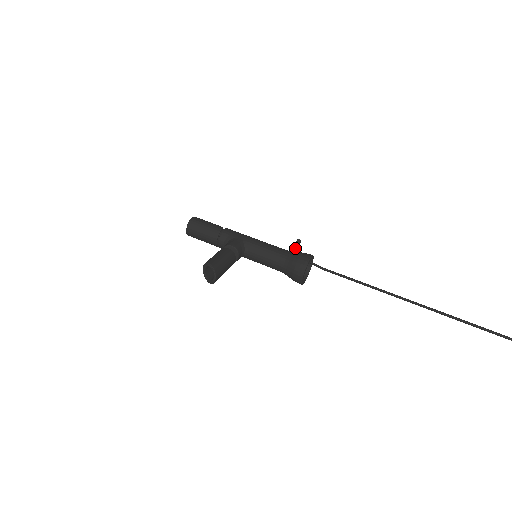
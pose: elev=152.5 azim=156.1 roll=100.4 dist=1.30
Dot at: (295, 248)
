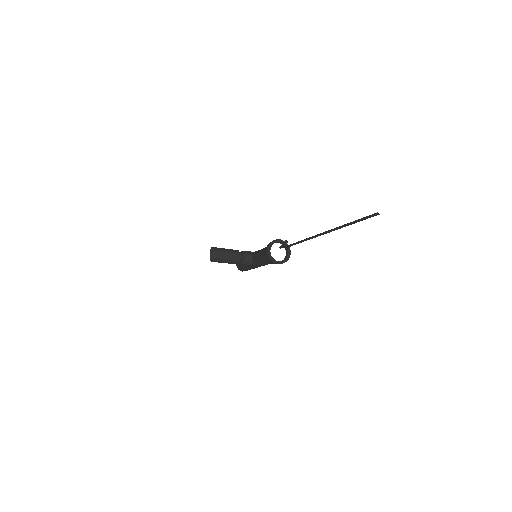
Dot at: (281, 245)
